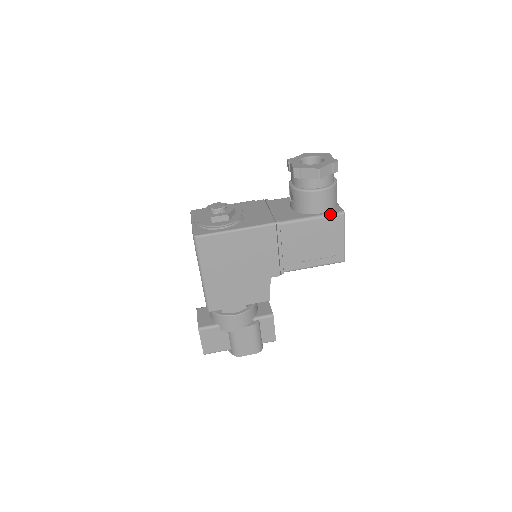
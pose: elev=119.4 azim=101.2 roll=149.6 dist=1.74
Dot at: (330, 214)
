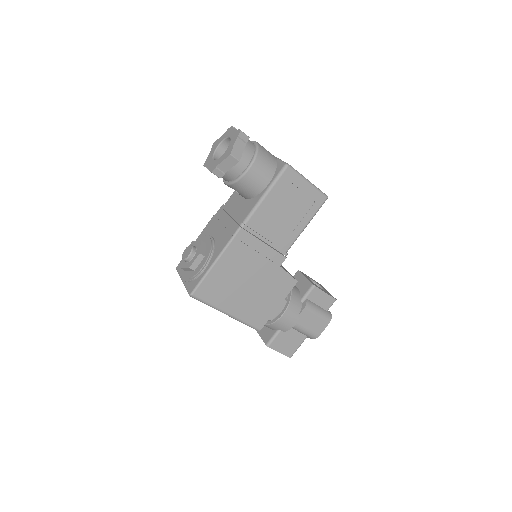
Dot at: (276, 177)
